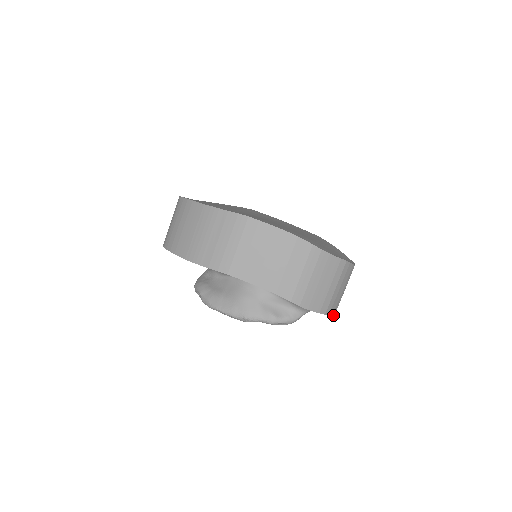
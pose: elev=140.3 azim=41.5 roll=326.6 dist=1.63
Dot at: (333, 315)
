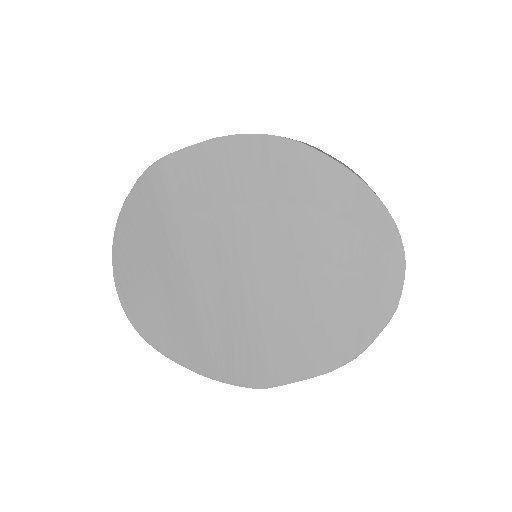
Dot at: occluded
